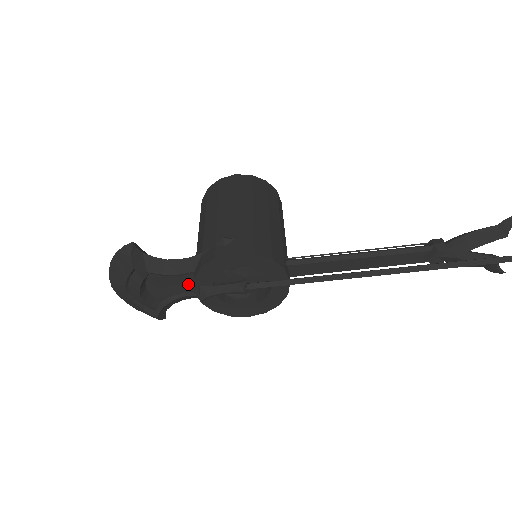
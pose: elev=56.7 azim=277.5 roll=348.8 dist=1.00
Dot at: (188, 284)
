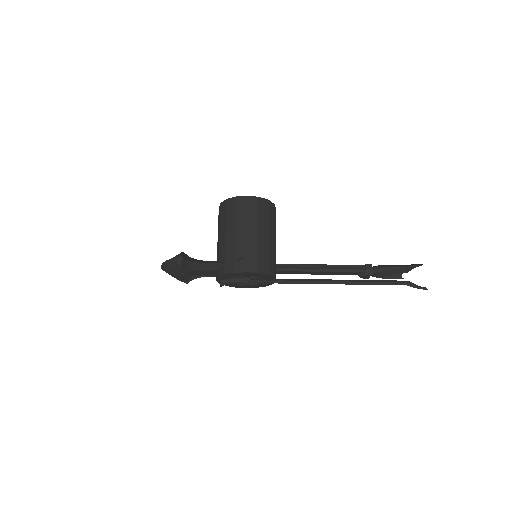
Dot at: (212, 273)
